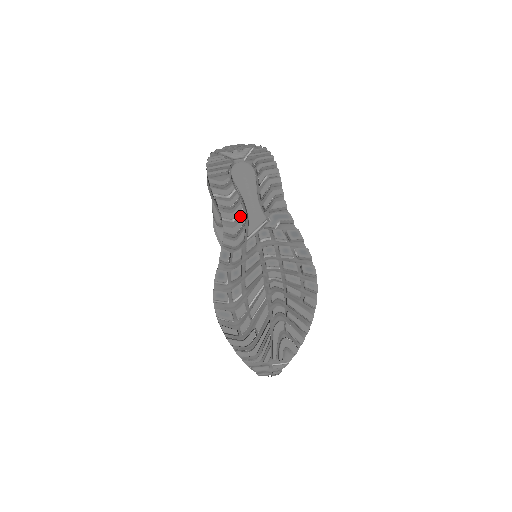
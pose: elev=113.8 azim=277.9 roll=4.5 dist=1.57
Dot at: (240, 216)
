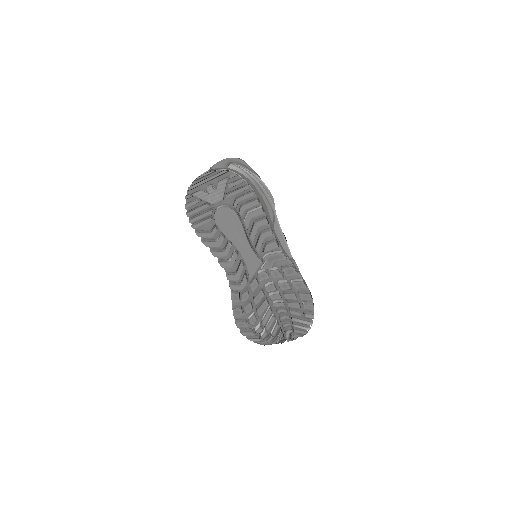
Dot at: (237, 259)
